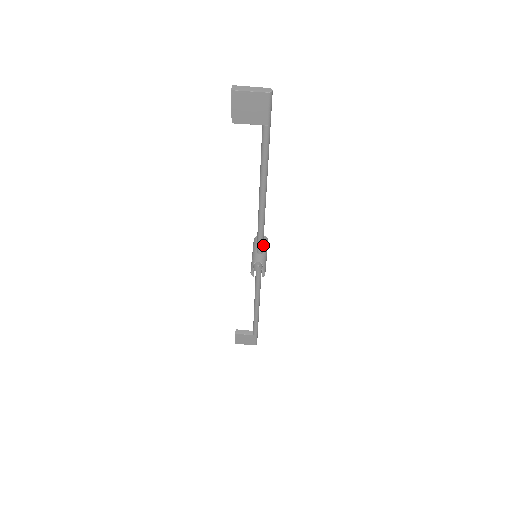
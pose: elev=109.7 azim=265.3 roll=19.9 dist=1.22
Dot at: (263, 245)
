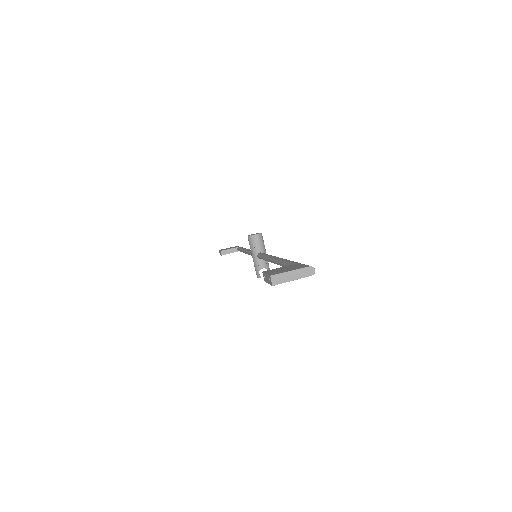
Dot at: (261, 246)
